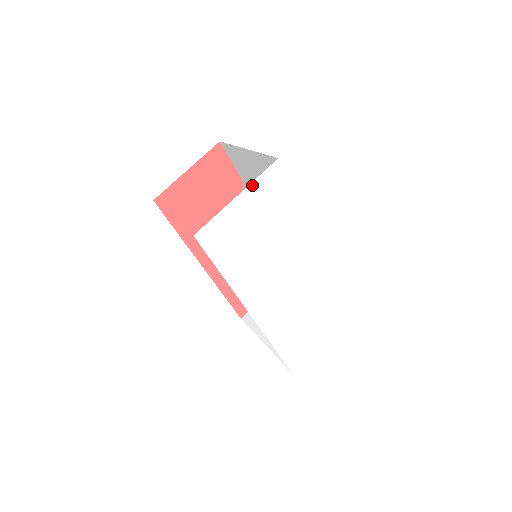
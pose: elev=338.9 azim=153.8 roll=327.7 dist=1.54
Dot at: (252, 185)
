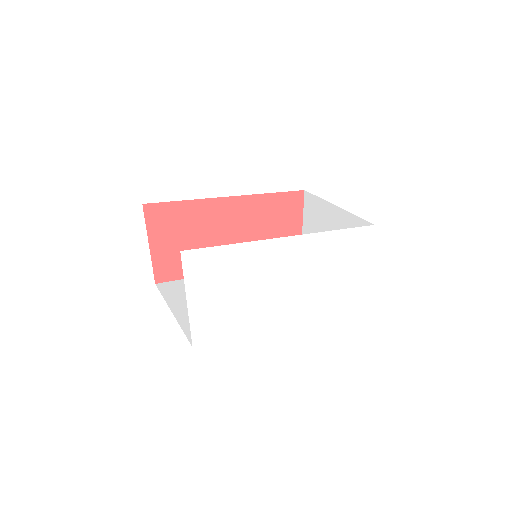
Dot at: (187, 285)
